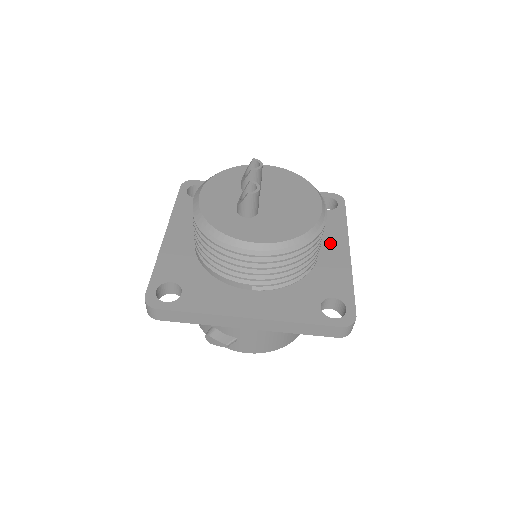
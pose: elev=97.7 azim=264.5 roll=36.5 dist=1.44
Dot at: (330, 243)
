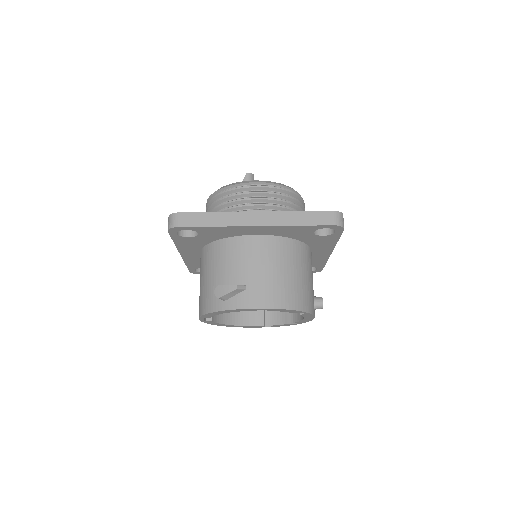
Dot at: occluded
